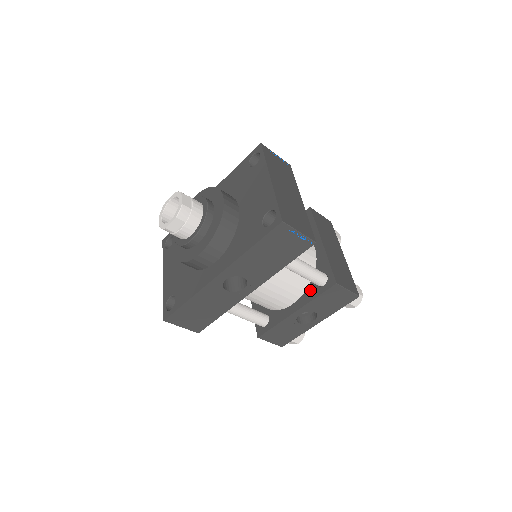
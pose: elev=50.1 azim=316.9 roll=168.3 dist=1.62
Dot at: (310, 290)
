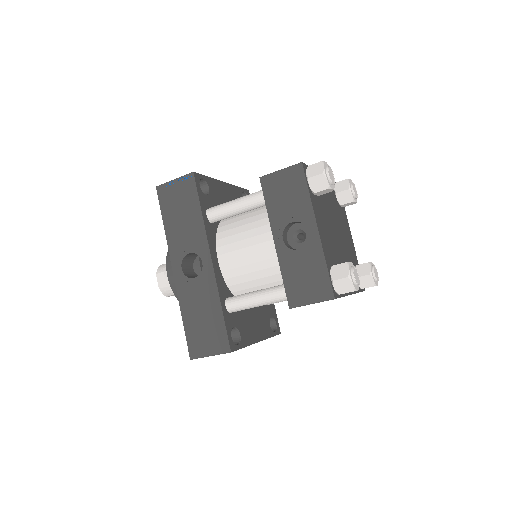
Dot at: occluded
